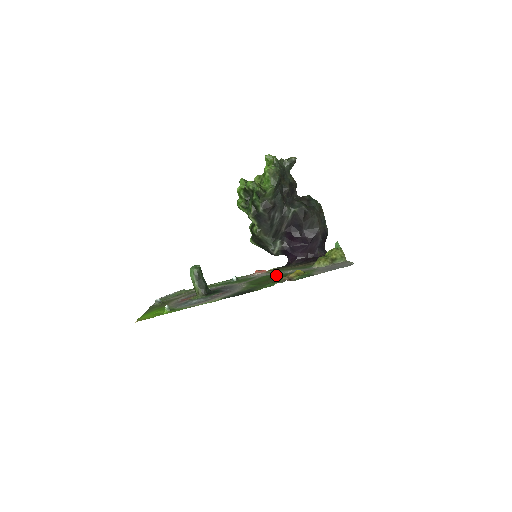
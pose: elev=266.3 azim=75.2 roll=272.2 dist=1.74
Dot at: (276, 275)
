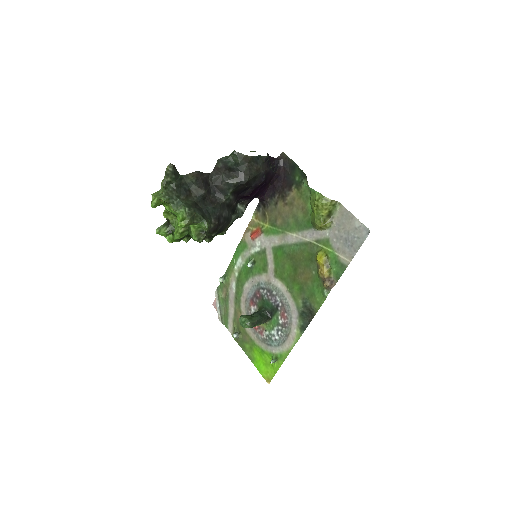
Dot at: (290, 253)
